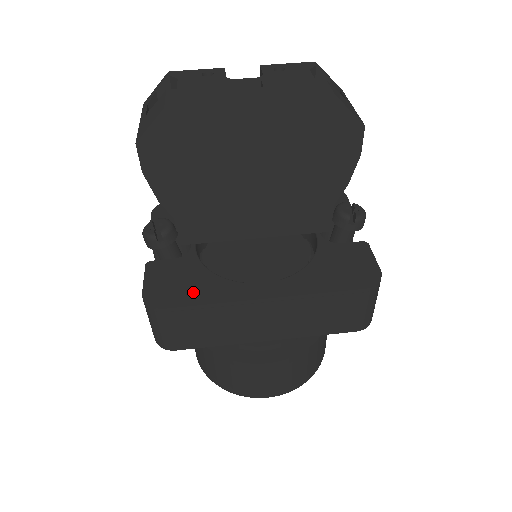
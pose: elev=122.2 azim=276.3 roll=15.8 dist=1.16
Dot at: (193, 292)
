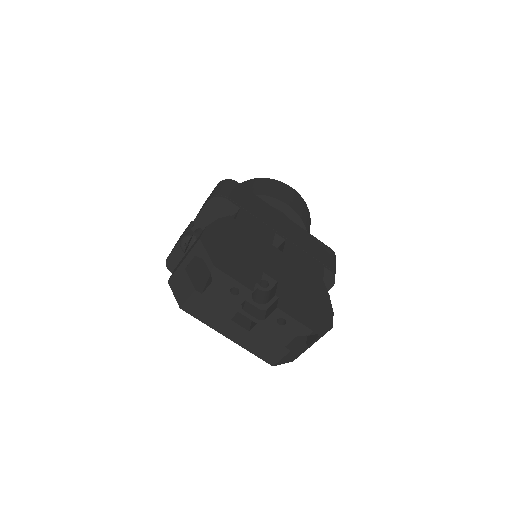
Dot at: occluded
